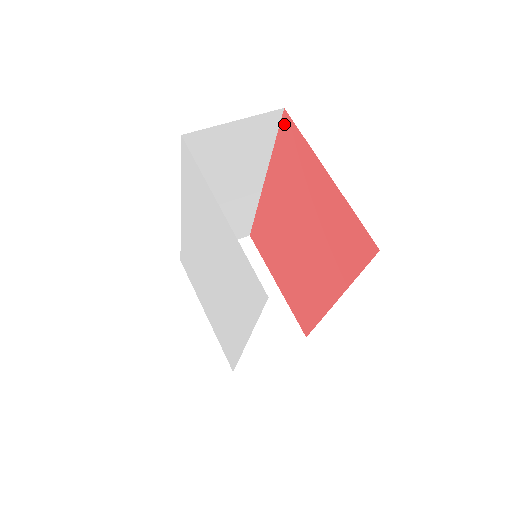
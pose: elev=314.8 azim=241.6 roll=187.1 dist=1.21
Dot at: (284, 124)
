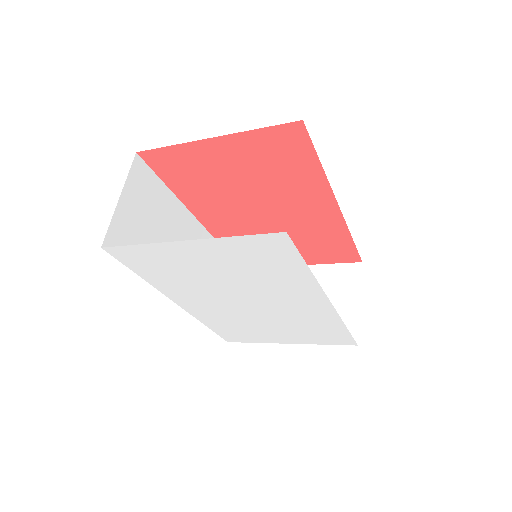
Dot at: (151, 162)
